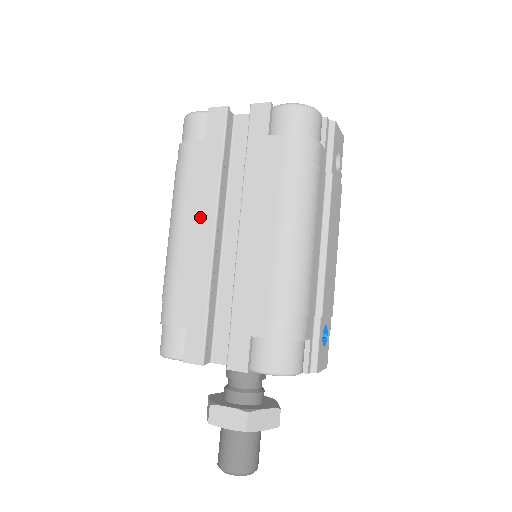
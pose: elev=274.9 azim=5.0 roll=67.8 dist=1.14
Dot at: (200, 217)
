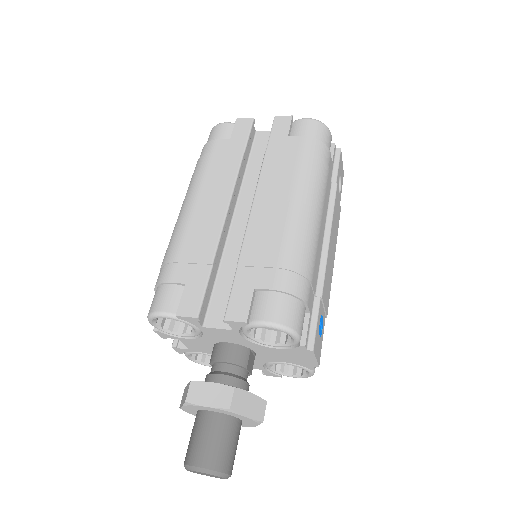
Dot at: (216, 192)
